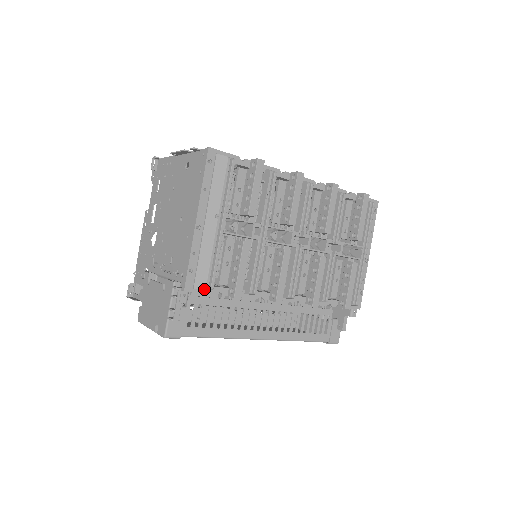
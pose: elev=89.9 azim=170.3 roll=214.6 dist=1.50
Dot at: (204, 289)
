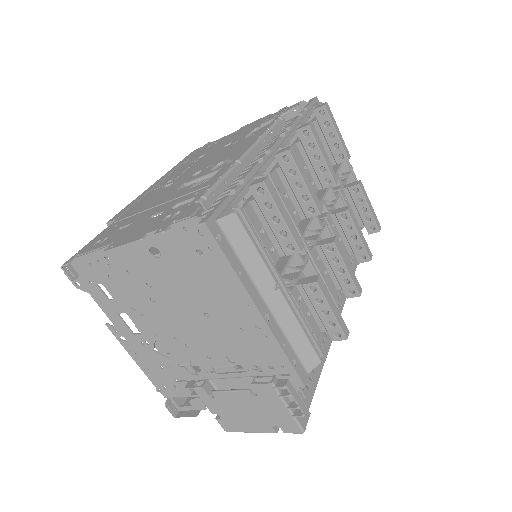
Dot at: (315, 362)
